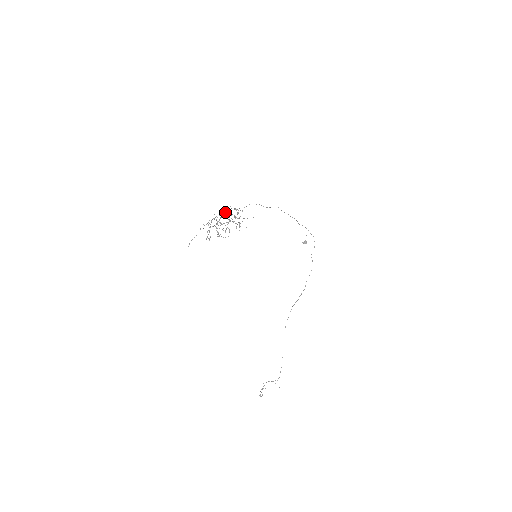
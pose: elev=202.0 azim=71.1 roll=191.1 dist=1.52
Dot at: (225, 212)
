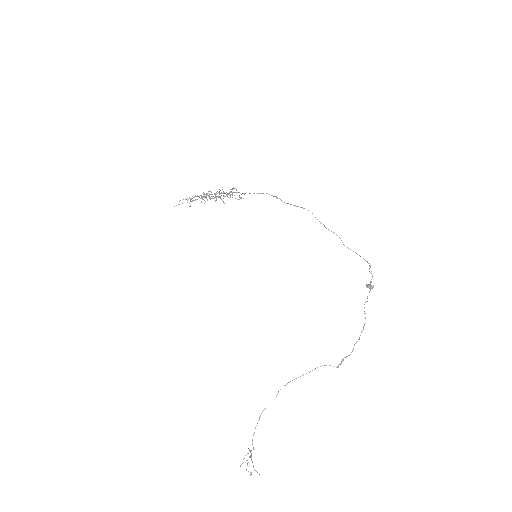
Dot at: (229, 192)
